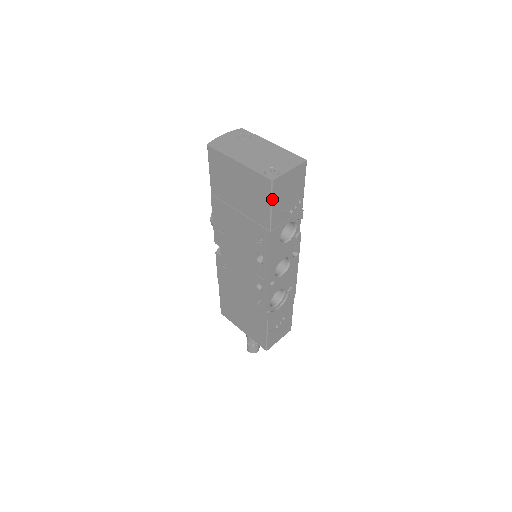
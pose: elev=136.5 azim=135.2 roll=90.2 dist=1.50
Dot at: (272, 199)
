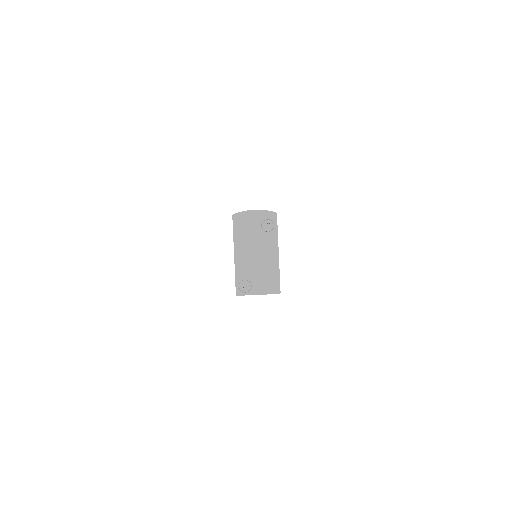
Dot at: occluded
